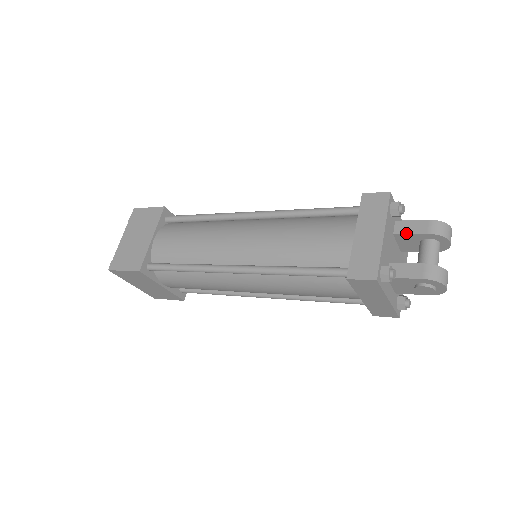
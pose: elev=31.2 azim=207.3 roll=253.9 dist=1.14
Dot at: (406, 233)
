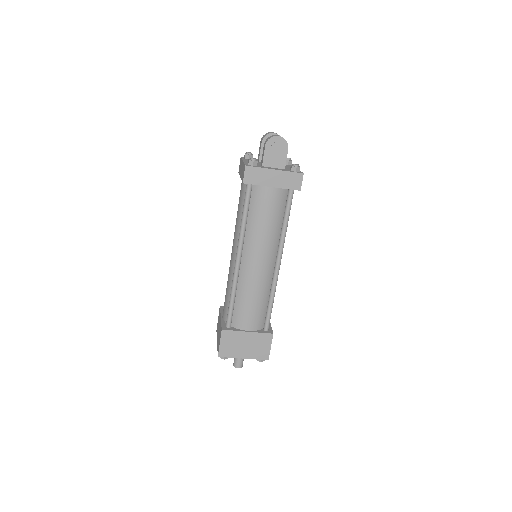
Dot at: (259, 154)
